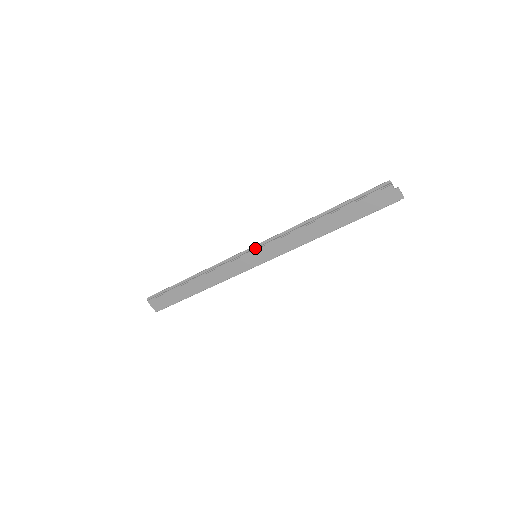
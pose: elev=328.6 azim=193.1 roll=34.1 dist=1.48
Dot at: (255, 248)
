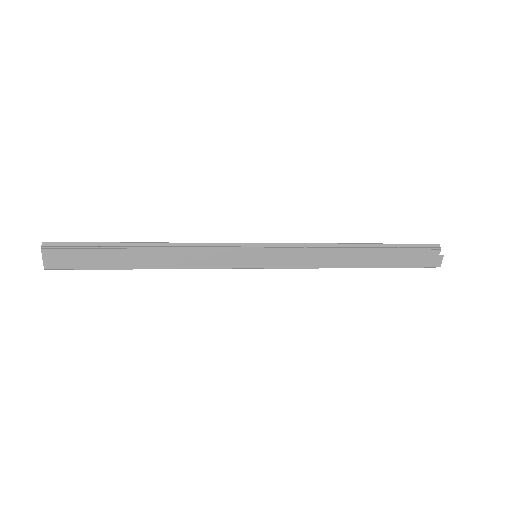
Dot at: (264, 246)
